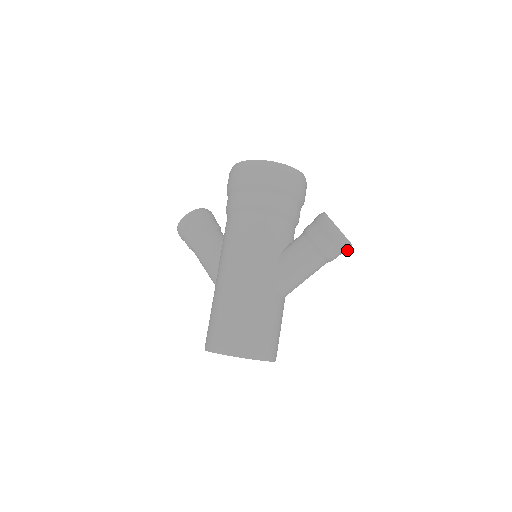
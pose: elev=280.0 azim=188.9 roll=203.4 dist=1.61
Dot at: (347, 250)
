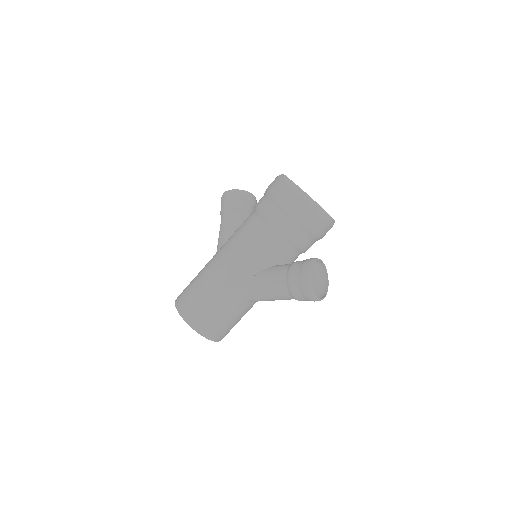
Dot at: (314, 301)
